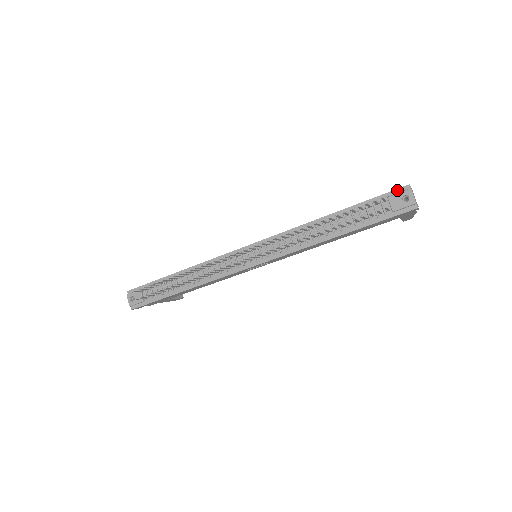
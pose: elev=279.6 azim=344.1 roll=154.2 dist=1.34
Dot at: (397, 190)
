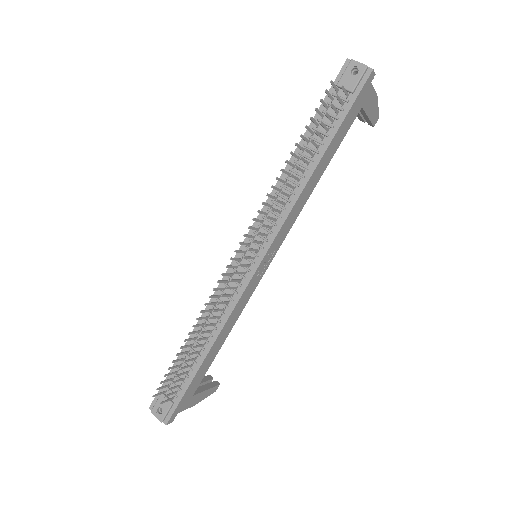
Dot at: (340, 73)
